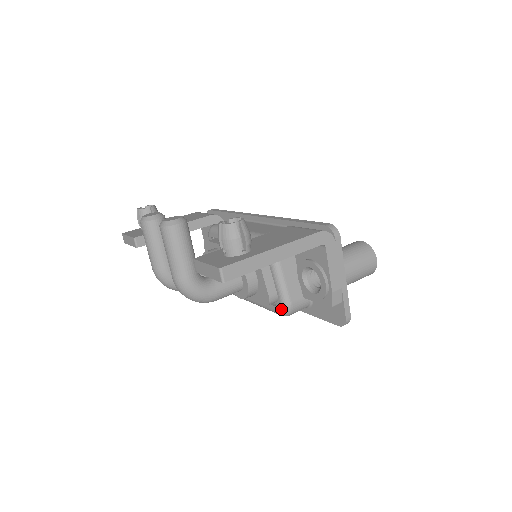
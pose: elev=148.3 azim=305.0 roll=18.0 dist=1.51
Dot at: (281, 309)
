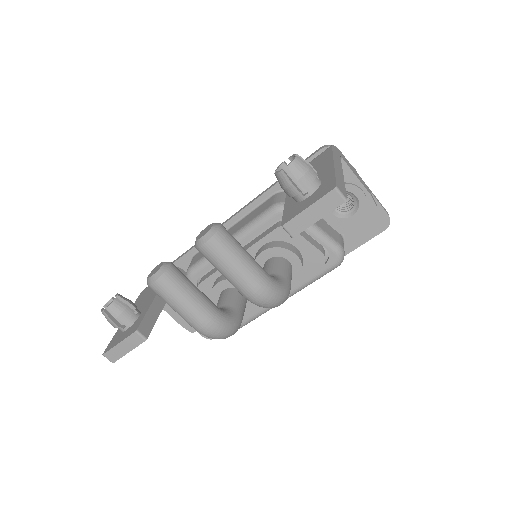
Dot at: (336, 257)
